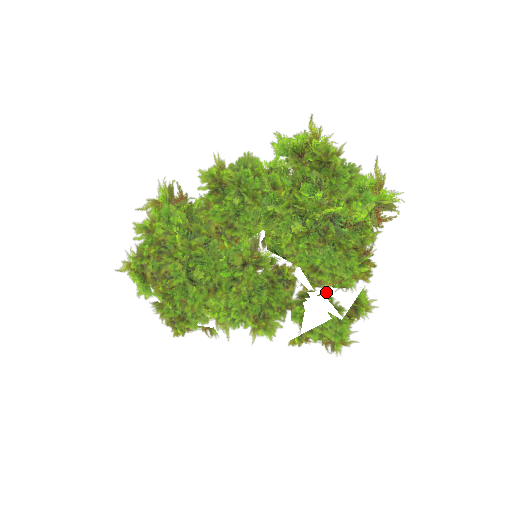
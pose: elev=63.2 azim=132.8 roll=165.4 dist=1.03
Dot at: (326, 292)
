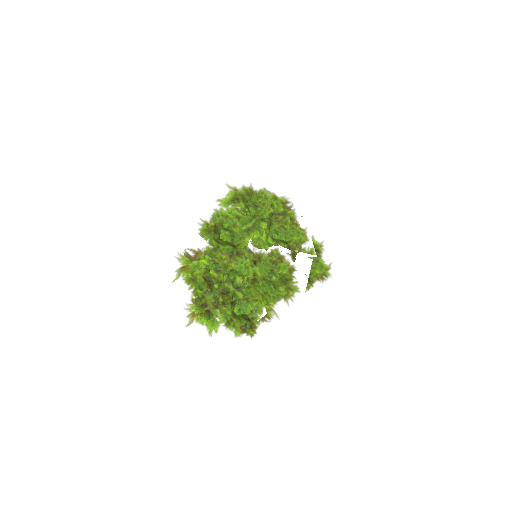
Dot at: (299, 248)
